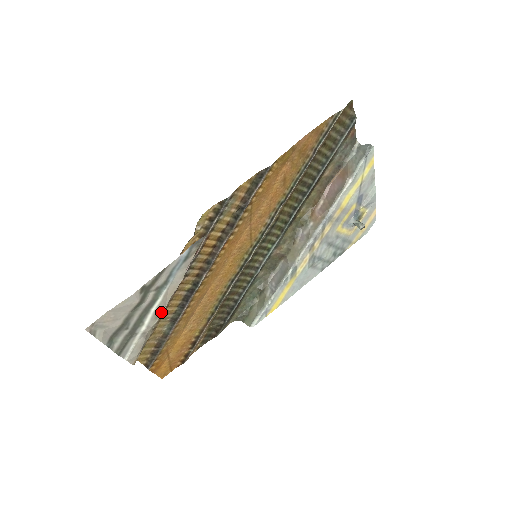
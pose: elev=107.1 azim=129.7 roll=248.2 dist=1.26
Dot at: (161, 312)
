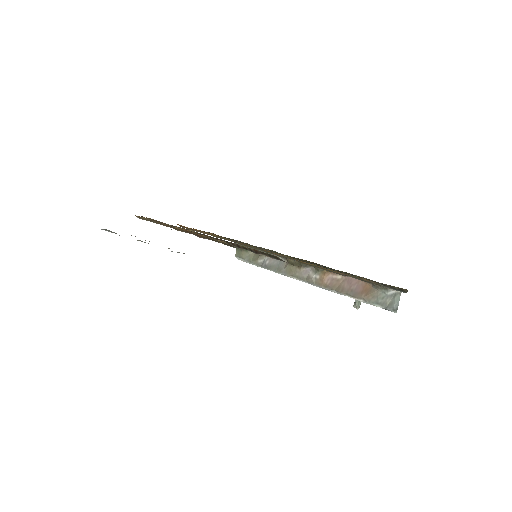
Dot at: (149, 241)
